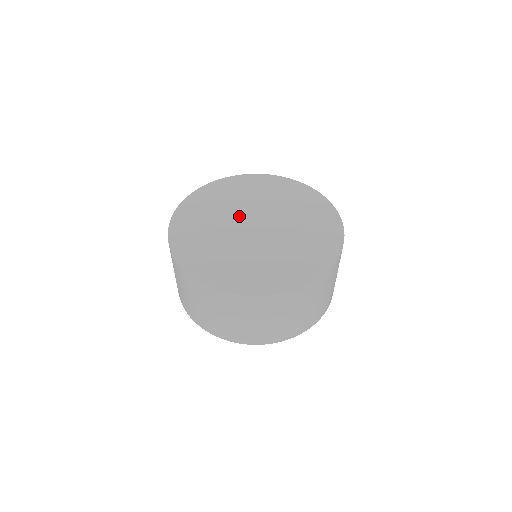
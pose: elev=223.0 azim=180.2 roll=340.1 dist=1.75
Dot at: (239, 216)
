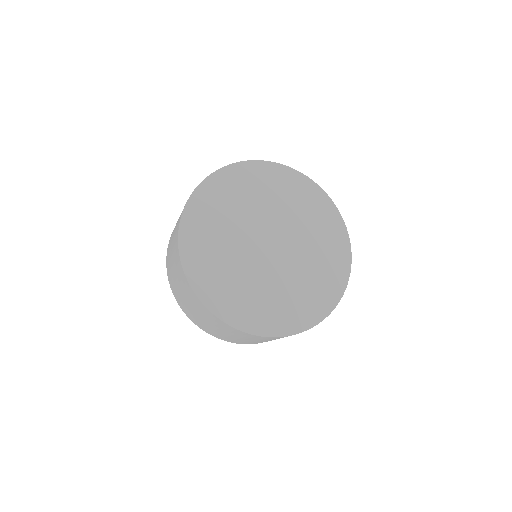
Dot at: (265, 221)
